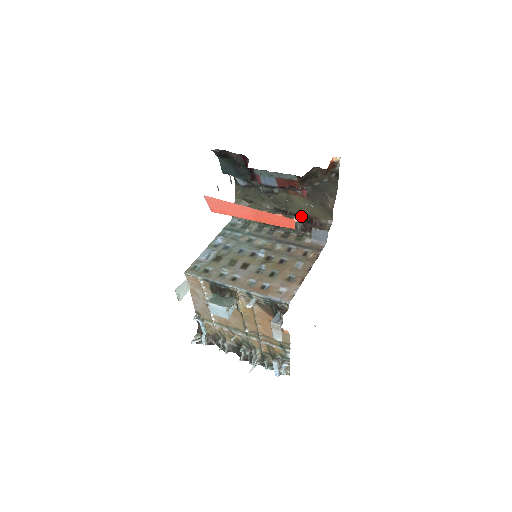
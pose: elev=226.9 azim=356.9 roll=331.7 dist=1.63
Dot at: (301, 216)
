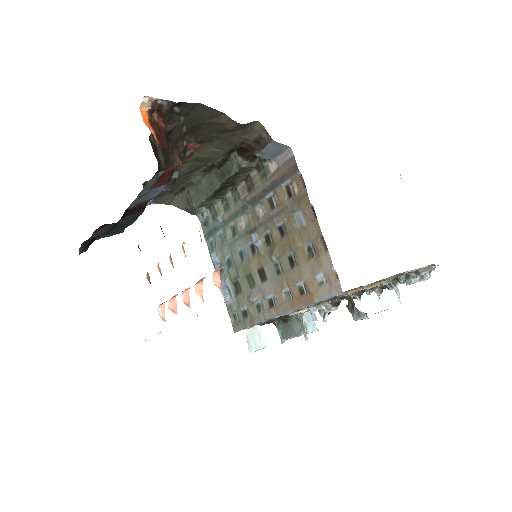
Dot at: (231, 152)
